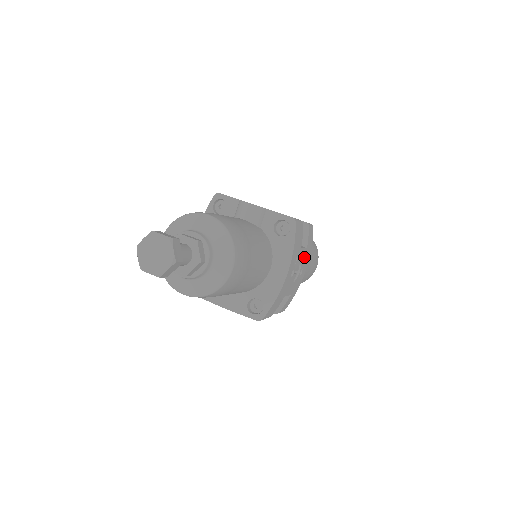
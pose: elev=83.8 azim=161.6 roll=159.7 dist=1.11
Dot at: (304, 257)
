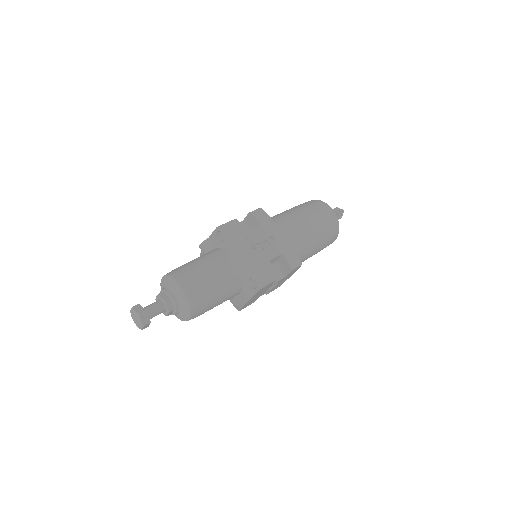
Dot at: (263, 230)
